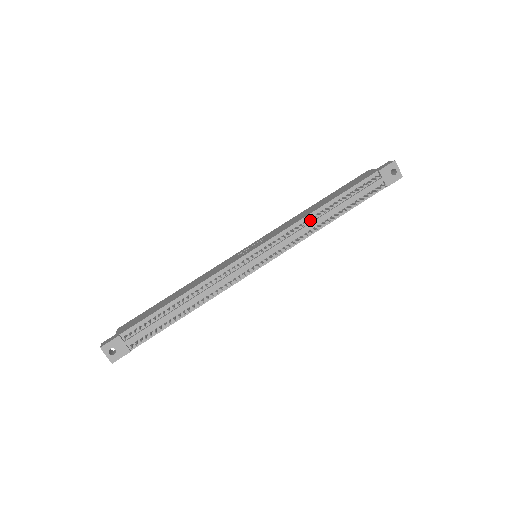
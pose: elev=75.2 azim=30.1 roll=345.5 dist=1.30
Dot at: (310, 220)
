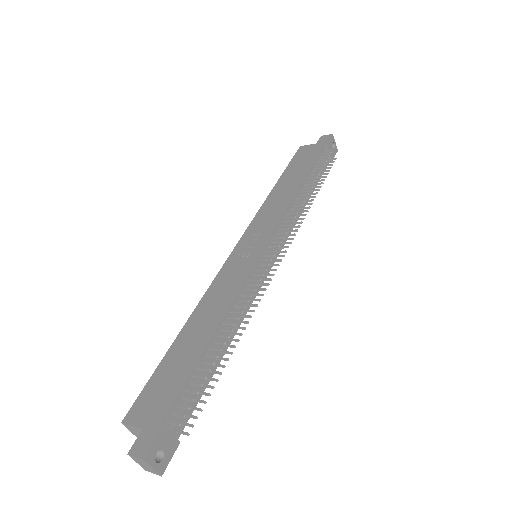
Dot at: (300, 202)
